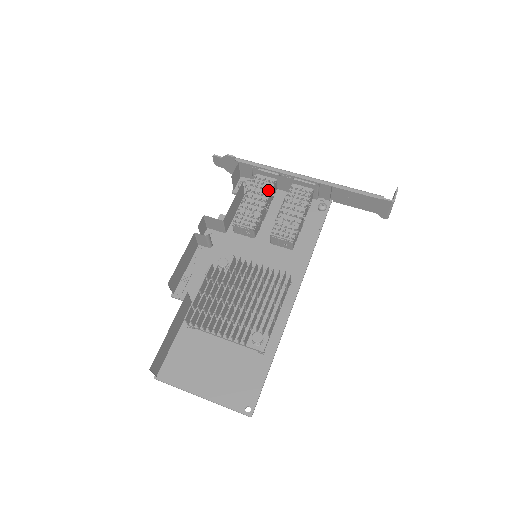
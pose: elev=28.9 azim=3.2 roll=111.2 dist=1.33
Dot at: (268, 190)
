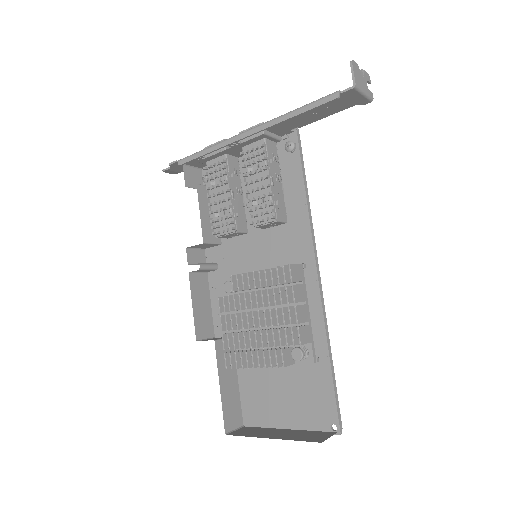
Dot at: (224, 175)
